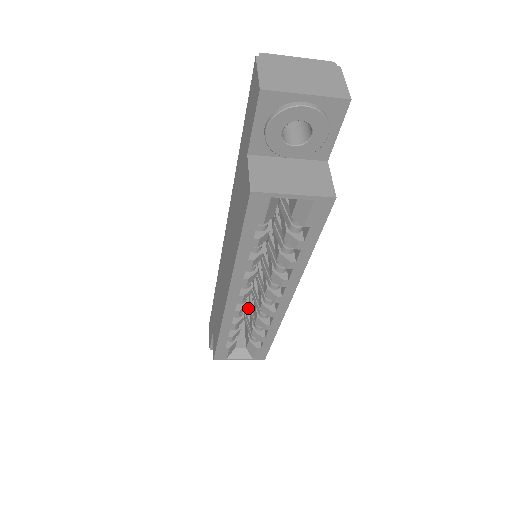
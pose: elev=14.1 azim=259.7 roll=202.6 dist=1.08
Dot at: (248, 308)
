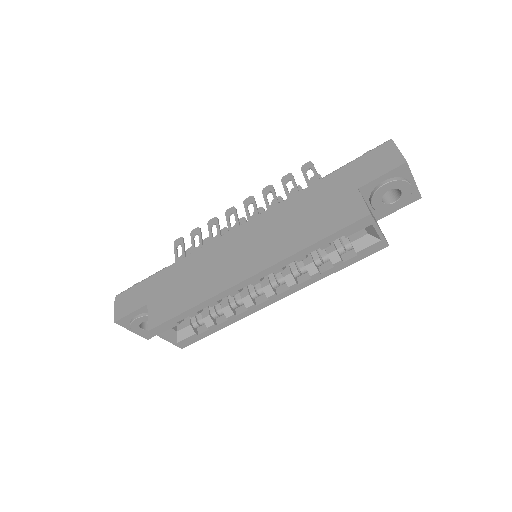
Dot at: occluded
